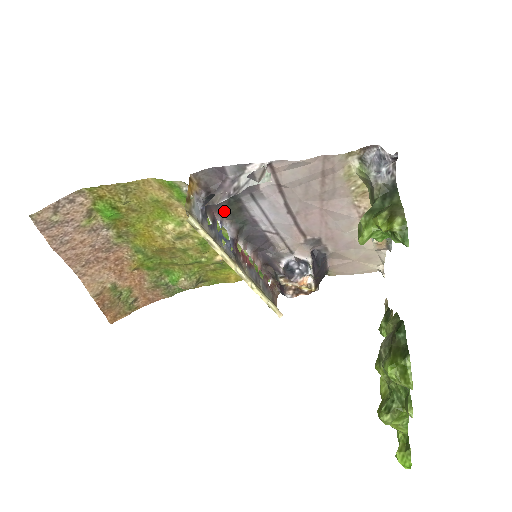
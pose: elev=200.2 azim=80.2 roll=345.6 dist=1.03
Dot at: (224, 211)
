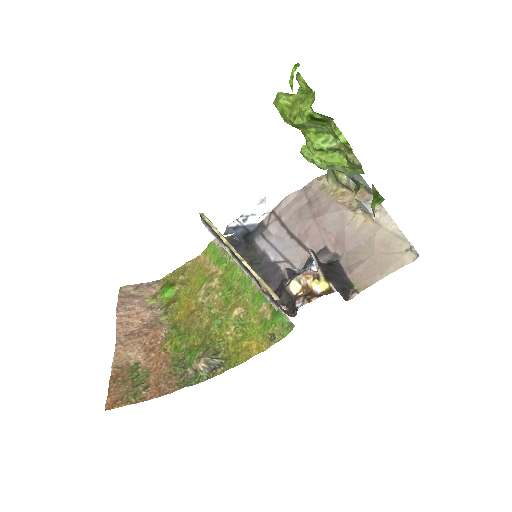
Dot at: (243, 255)
